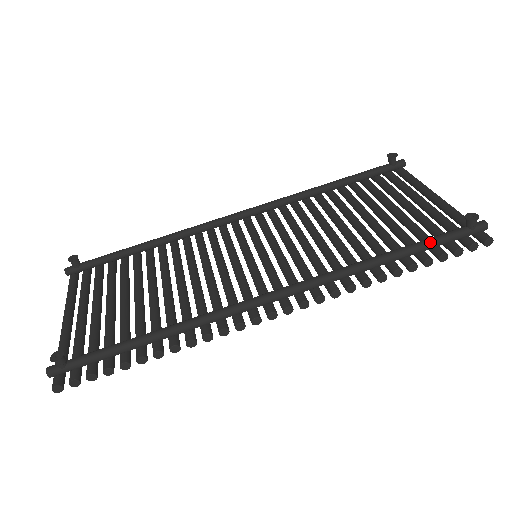
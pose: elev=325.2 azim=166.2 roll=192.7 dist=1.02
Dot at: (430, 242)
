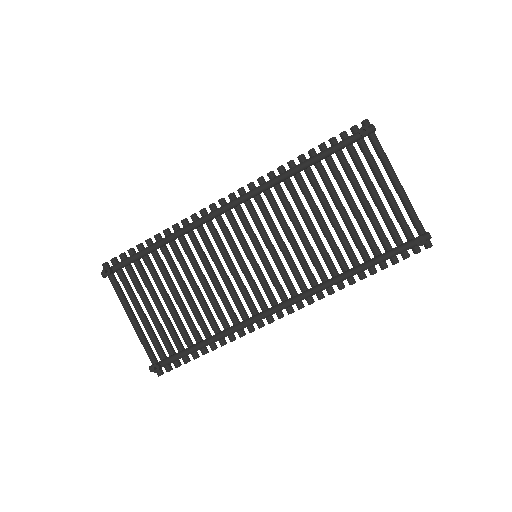
Dot at: (388, 258)
